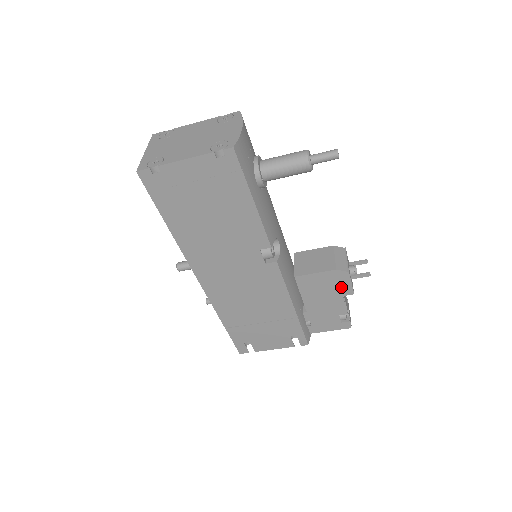
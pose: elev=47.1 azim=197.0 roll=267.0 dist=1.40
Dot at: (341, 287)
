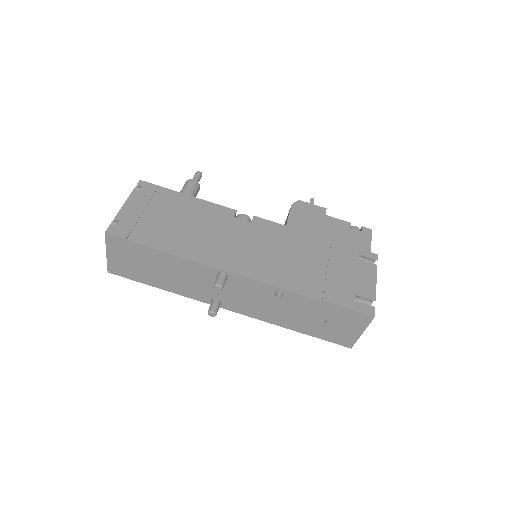
Dot at: (314, 211)
